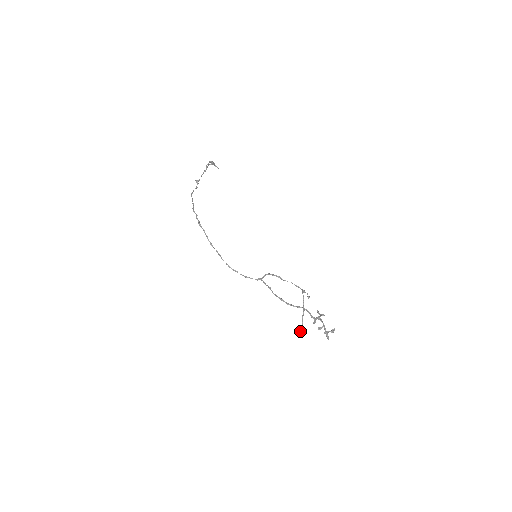
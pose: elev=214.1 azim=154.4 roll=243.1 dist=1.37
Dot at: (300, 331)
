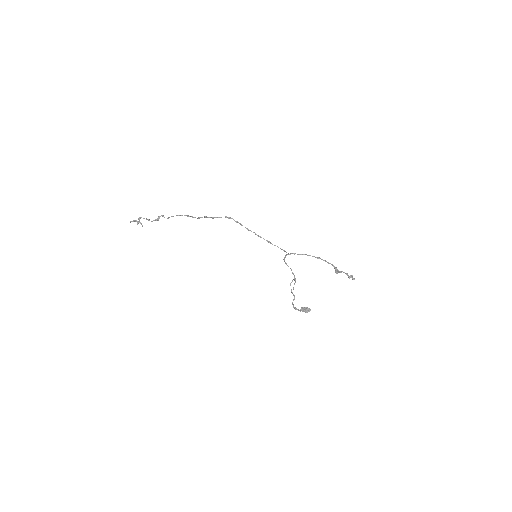
Dot at: (307, 307)
